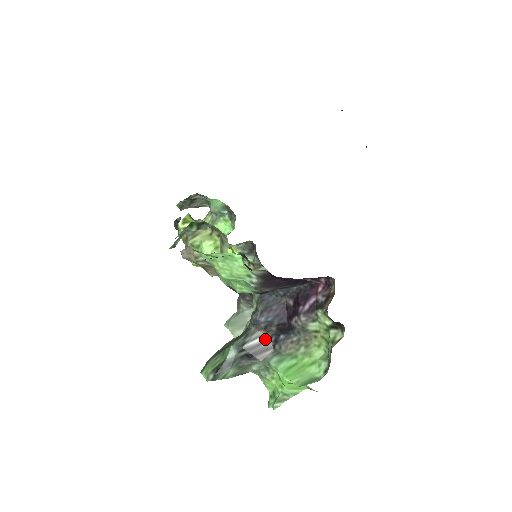
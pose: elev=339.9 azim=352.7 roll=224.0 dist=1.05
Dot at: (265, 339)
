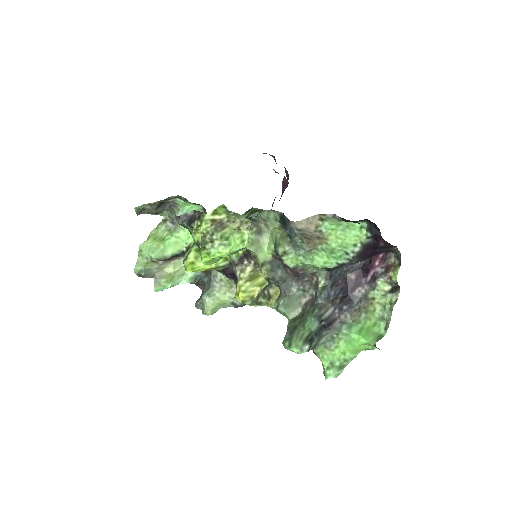
Dot at: (332, 311)
